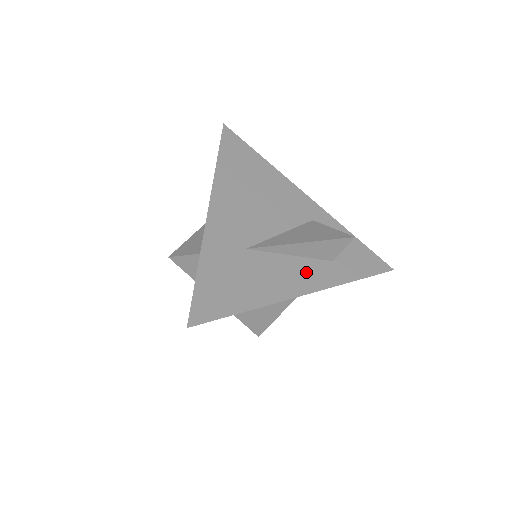
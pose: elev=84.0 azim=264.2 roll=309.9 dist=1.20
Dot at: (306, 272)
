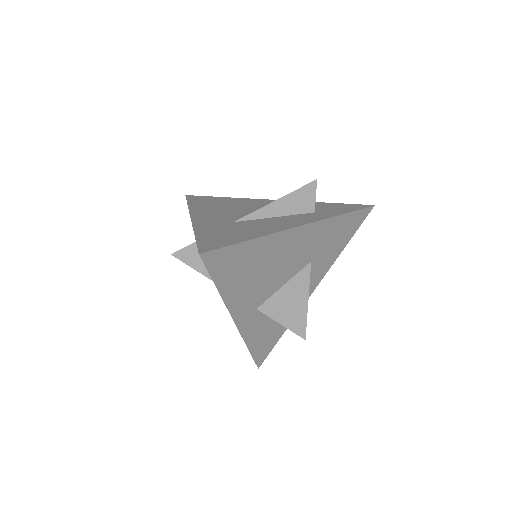
Dot at: (294, 219)
